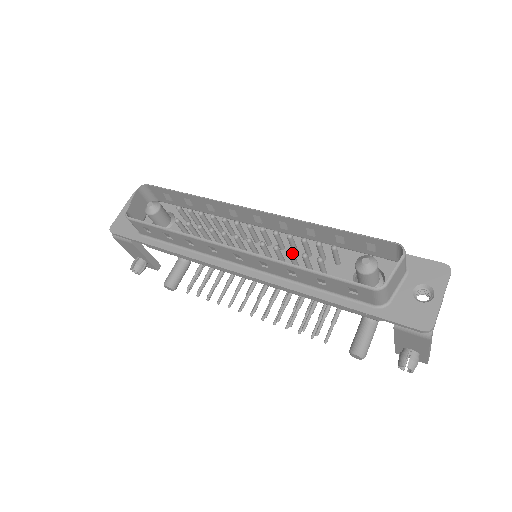
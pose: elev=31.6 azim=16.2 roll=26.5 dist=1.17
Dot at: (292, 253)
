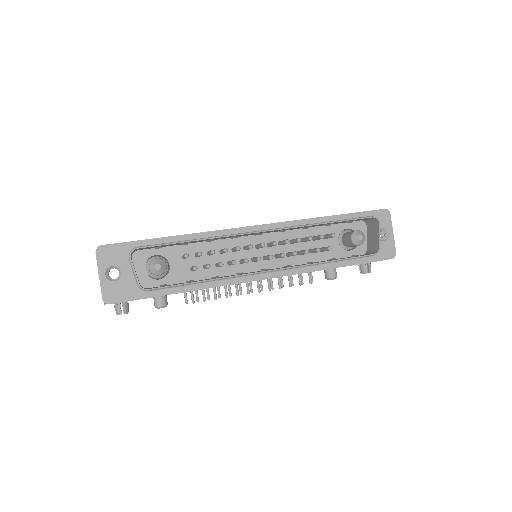
Dot at: (308, 252)
